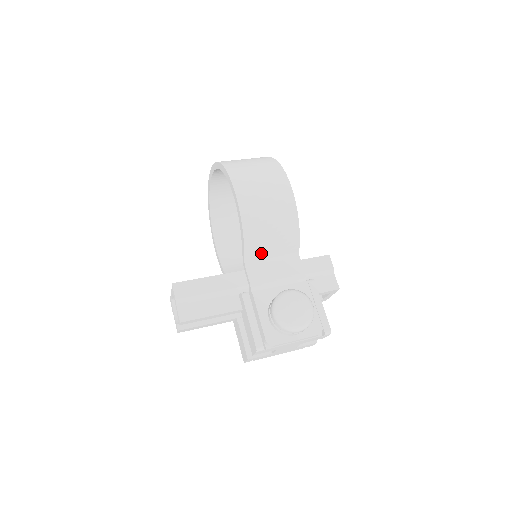
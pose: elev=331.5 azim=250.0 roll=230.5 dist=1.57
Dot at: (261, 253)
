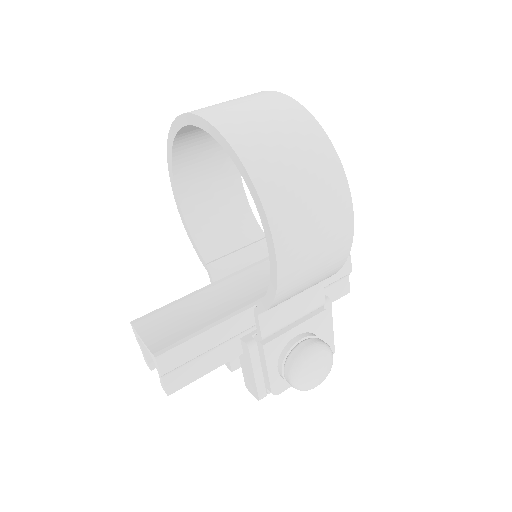
Dot at: occluded
